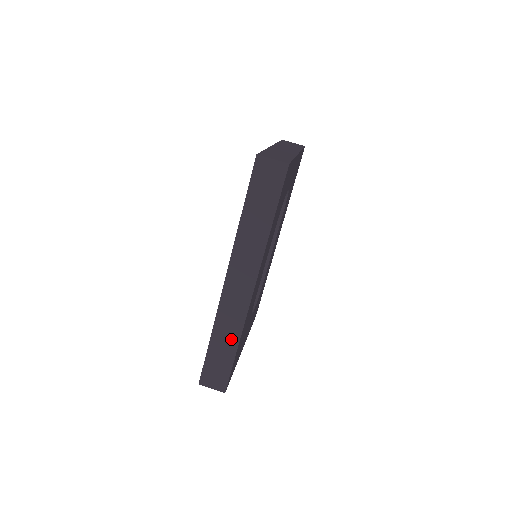
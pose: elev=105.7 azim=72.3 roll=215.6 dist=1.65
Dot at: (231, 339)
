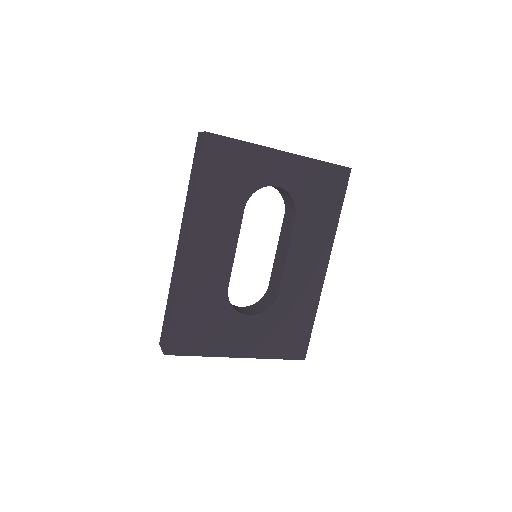
Dot at: (172, 298)
